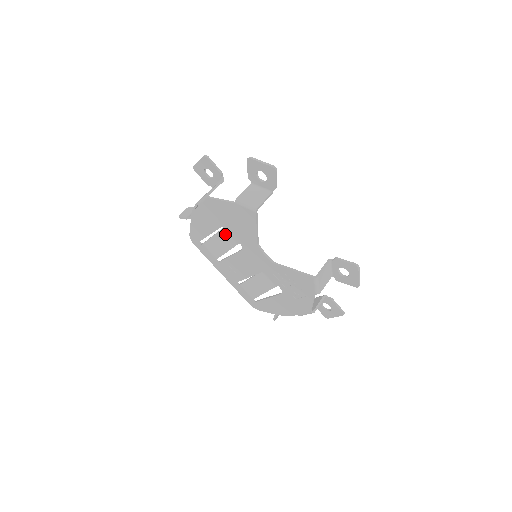
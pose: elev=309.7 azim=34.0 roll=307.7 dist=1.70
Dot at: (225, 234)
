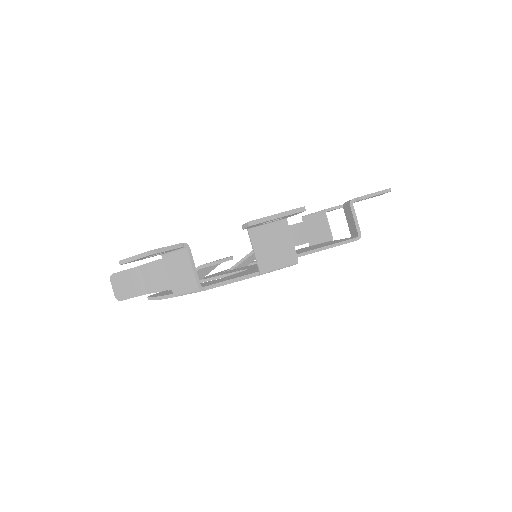
Dot at: (203, 269)
